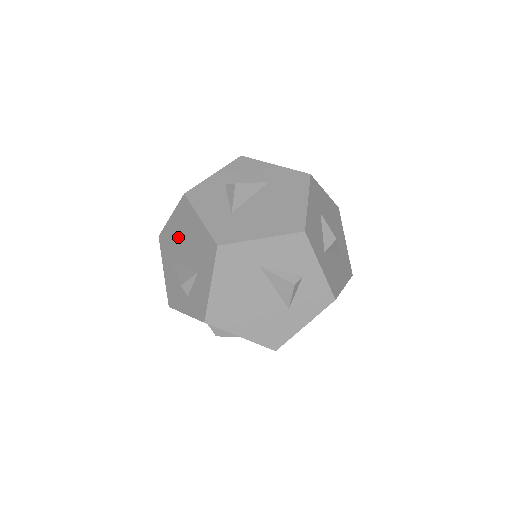
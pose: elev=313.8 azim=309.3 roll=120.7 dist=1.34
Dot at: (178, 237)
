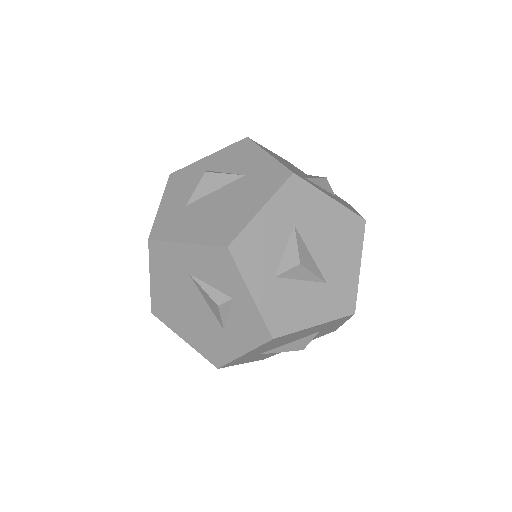
Dot at: occluded
